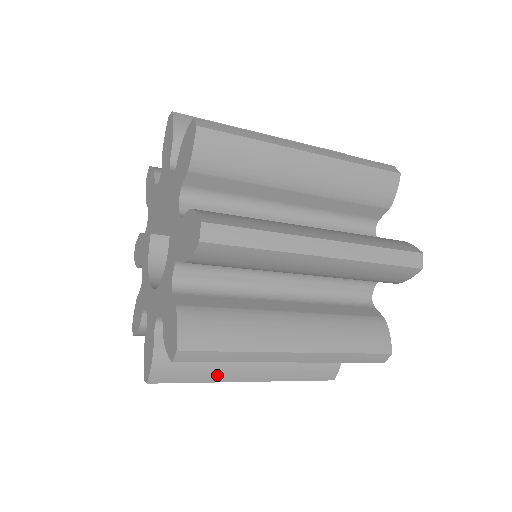
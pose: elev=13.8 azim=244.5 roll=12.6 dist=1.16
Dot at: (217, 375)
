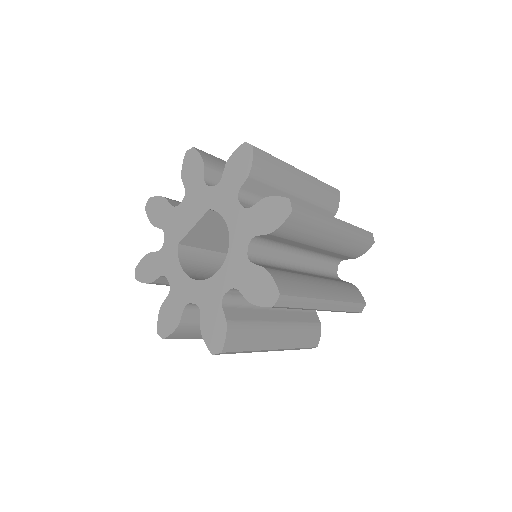
Dot at: (260, 343)
